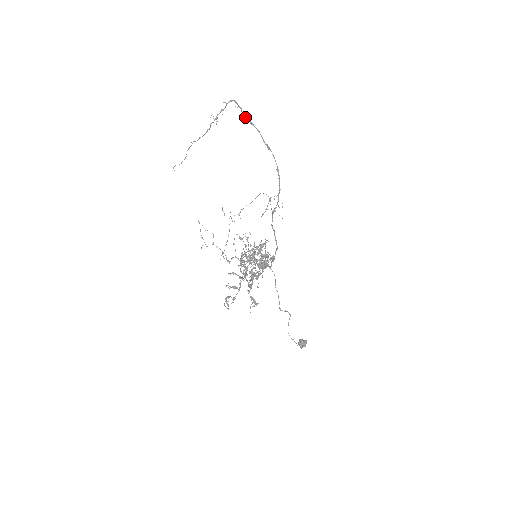
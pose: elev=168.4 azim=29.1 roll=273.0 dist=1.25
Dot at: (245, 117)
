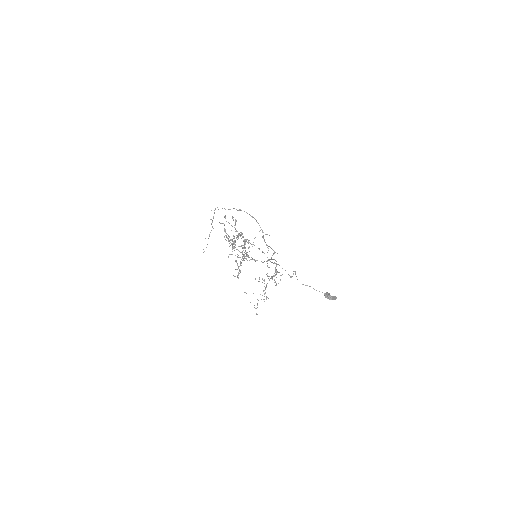
Dot at: (225, 209)
